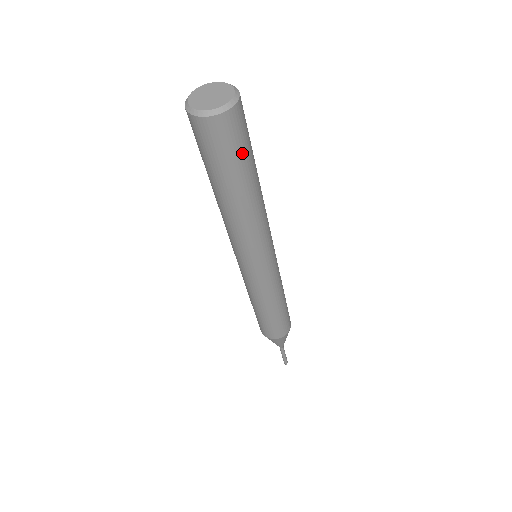
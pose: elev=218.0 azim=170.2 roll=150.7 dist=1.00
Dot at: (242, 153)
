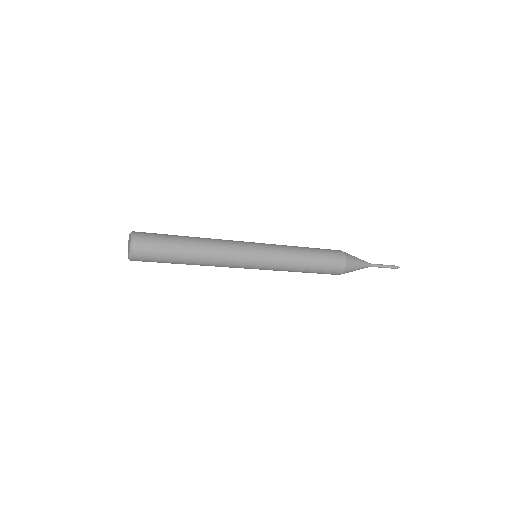
Dot at: (159, 262)
